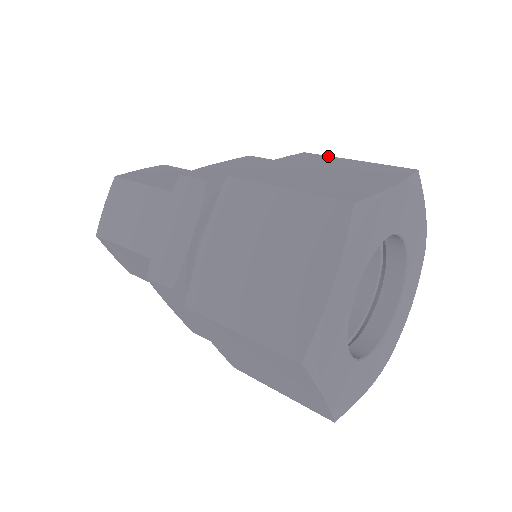
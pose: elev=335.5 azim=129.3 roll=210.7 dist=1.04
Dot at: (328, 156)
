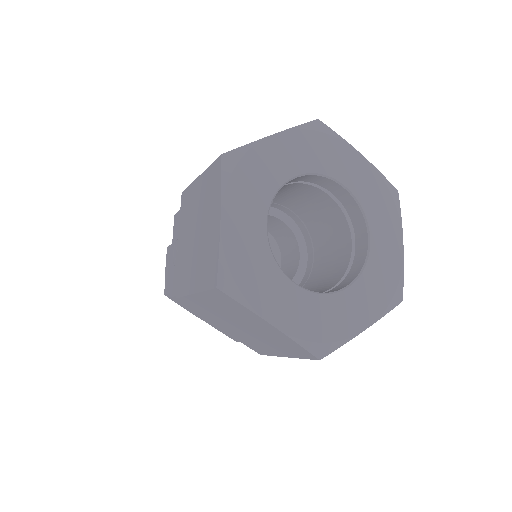
Dot at: occluded
